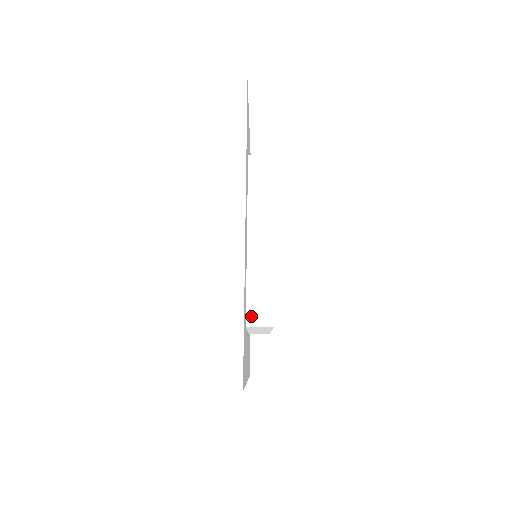
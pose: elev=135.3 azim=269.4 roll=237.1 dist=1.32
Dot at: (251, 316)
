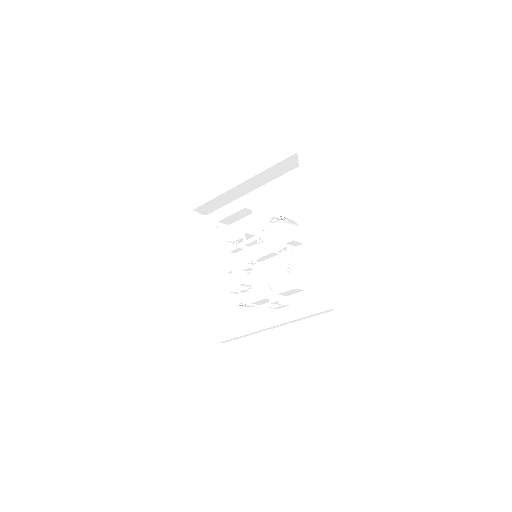
Dot at: (333, 302)
